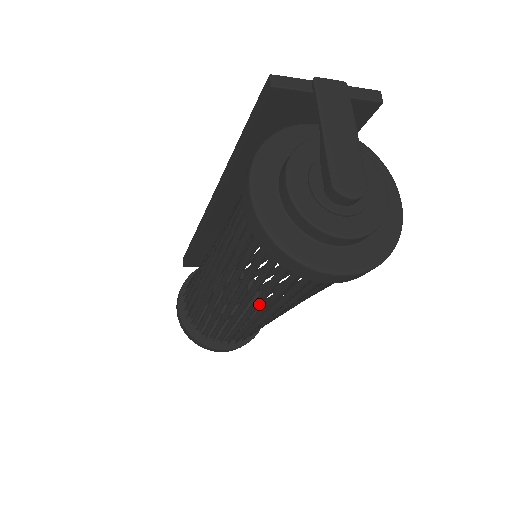
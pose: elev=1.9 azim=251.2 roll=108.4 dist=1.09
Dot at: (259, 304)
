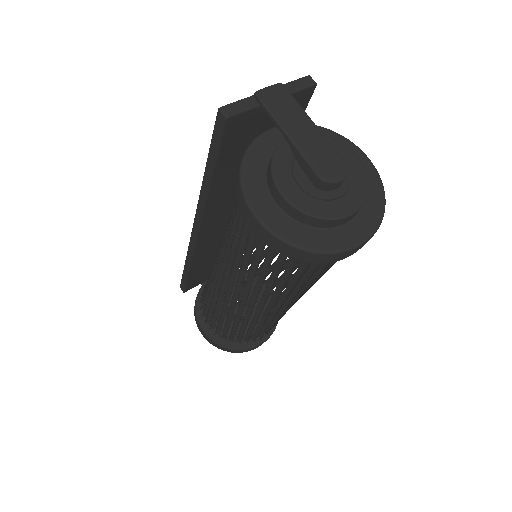
Dot at: (286, 296)
